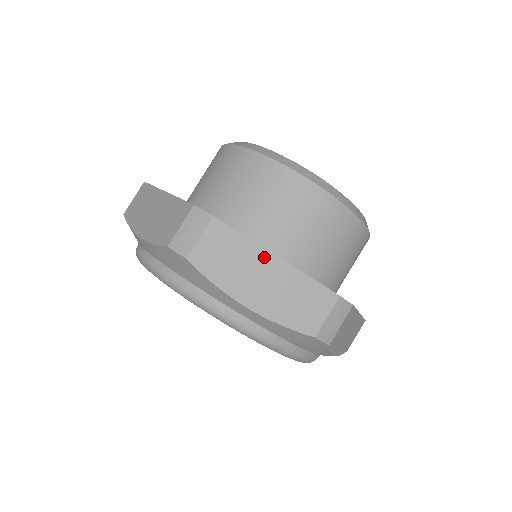
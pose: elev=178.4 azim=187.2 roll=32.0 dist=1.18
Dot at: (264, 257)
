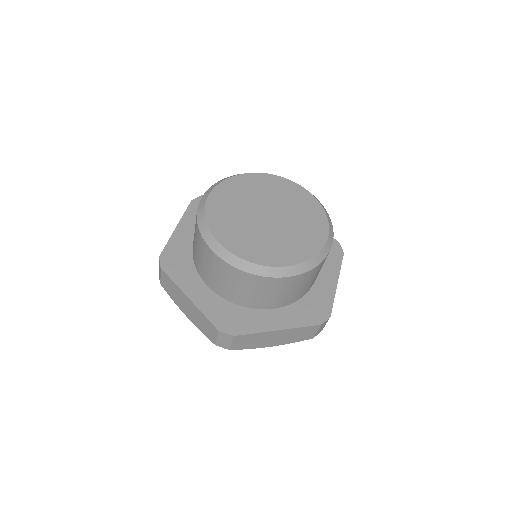
Dot at: (184, 296)
